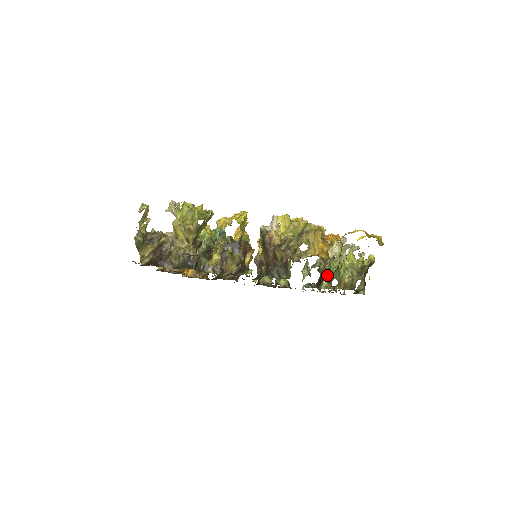
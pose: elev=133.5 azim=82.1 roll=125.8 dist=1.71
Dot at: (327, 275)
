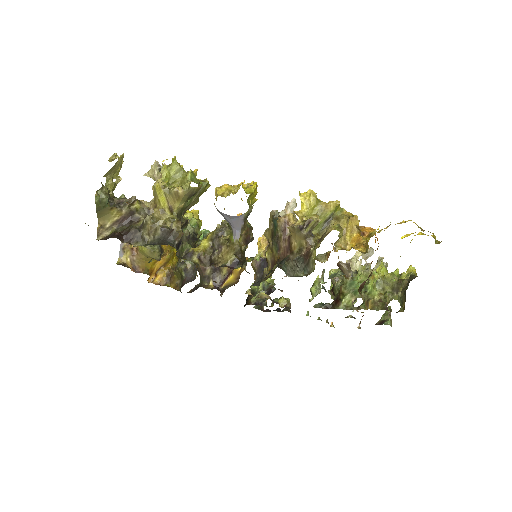
Dot at: (348, 292)
